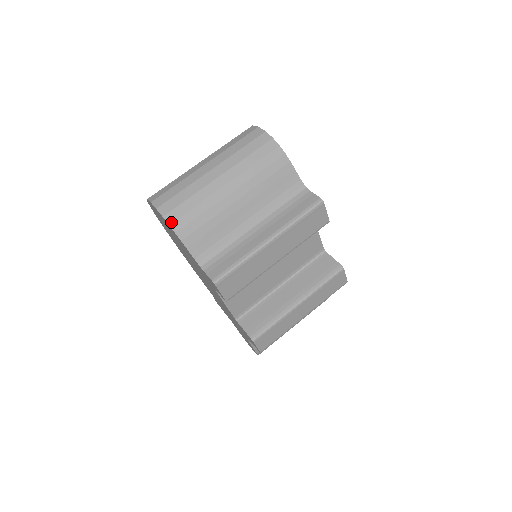
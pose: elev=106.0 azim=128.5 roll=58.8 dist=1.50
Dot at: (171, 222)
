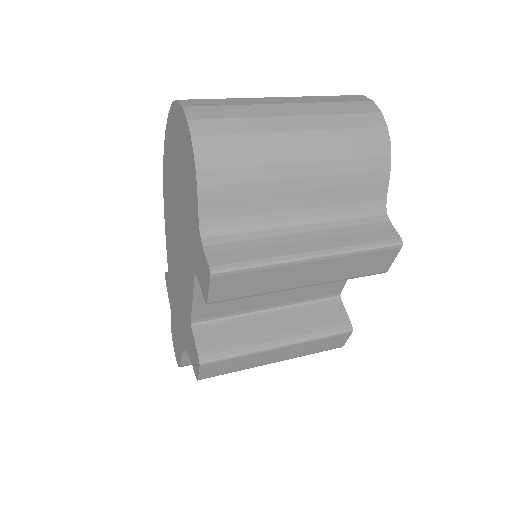
Dot at: (199, 152)
